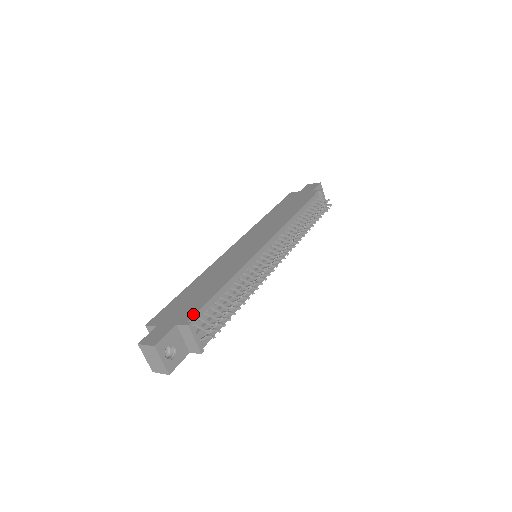
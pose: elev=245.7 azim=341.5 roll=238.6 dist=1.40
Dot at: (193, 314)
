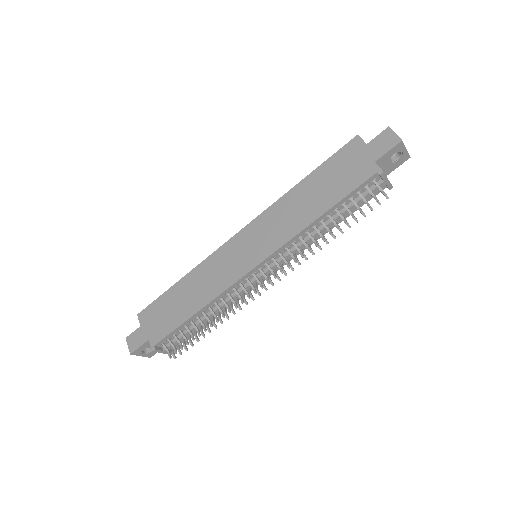
Dot at: (160, 338)
